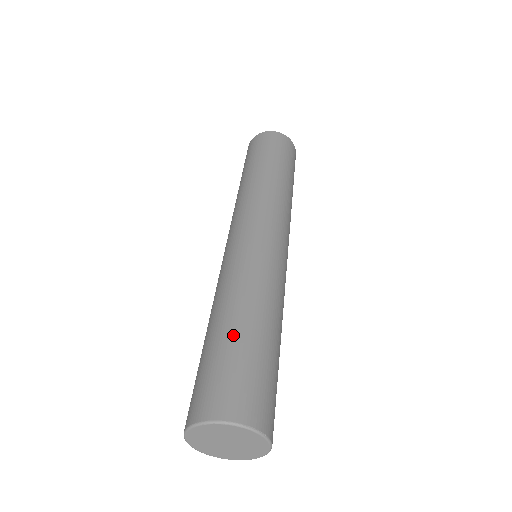
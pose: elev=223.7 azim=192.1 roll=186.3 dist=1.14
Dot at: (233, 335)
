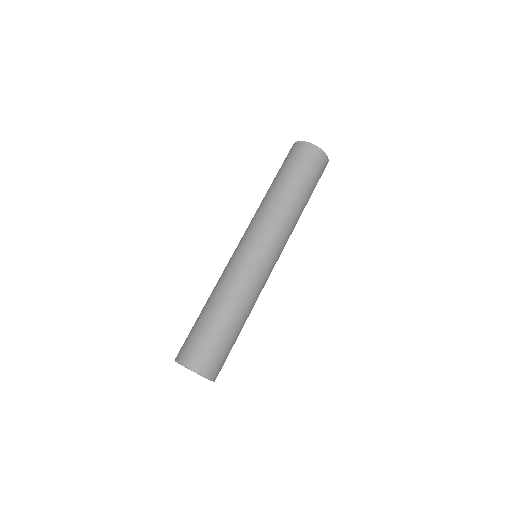
Dot at: (219, 325)
